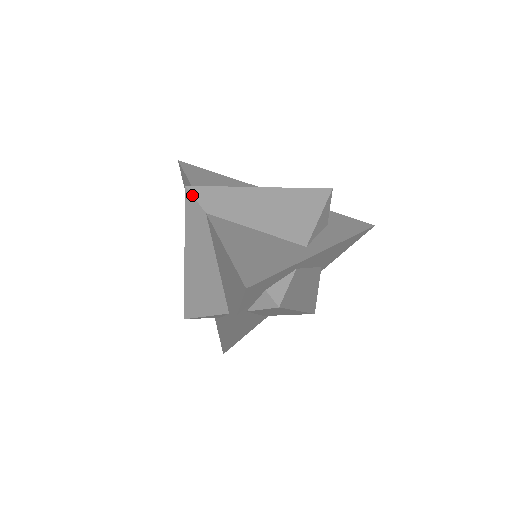
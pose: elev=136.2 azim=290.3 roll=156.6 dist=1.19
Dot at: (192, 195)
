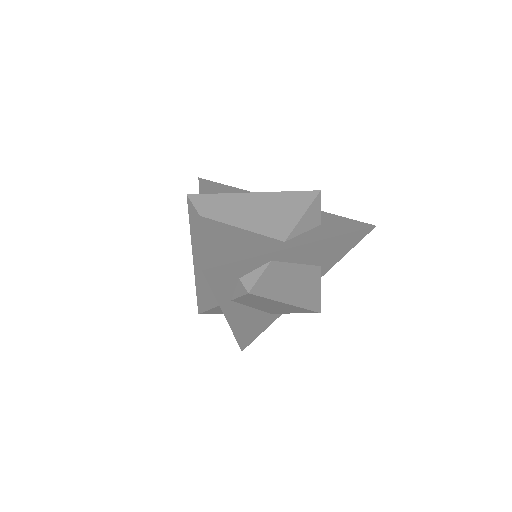
Dot at: (191, 202)
